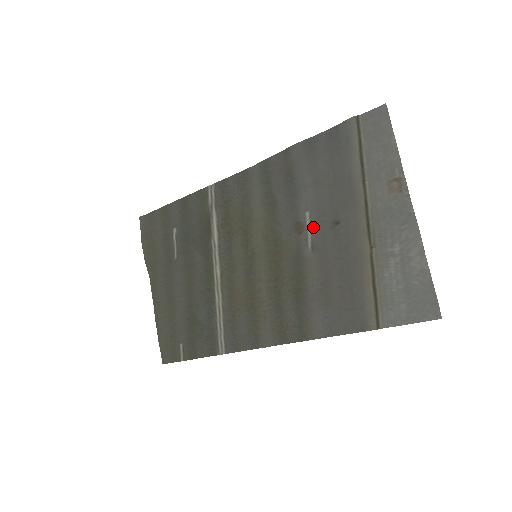
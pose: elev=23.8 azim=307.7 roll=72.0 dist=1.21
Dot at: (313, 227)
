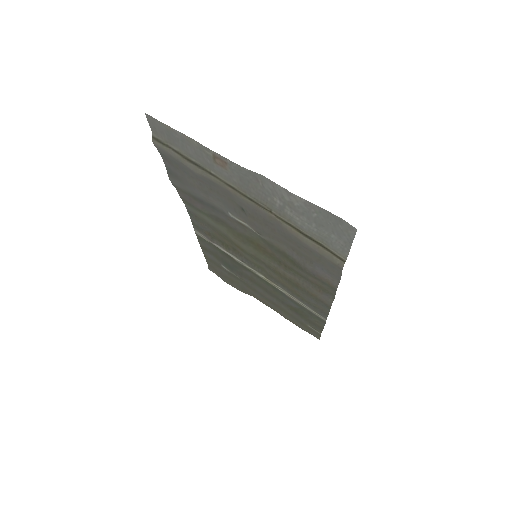
Dot at: (242, 220)
